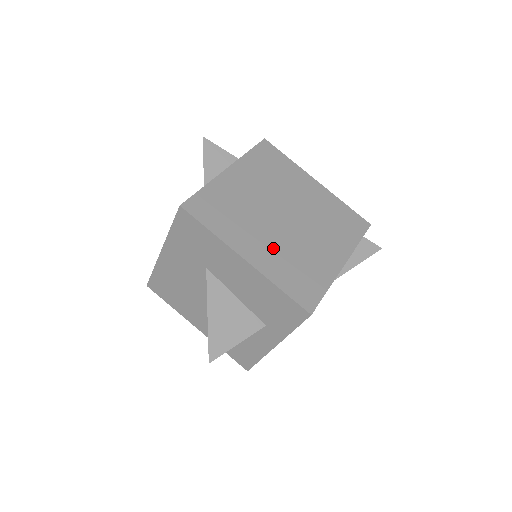
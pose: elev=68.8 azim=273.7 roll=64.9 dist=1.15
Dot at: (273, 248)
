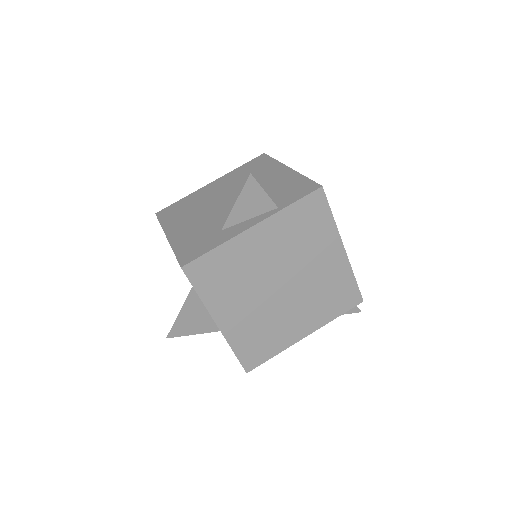
Dot at: (249, 317)
